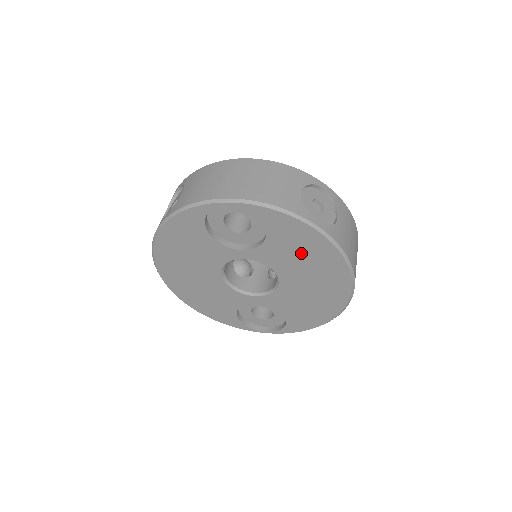
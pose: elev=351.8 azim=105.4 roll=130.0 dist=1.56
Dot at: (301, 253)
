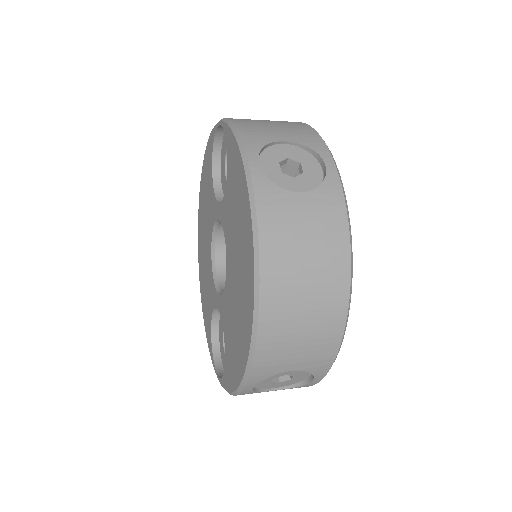
Dot at: (237, 214)
